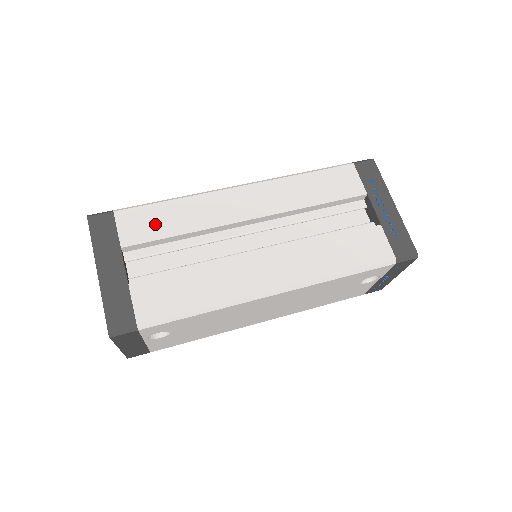
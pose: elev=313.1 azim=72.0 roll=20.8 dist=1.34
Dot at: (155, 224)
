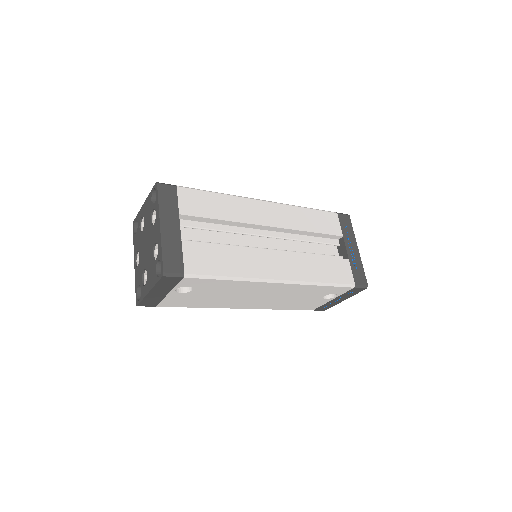
Dot at: (205, 206)
